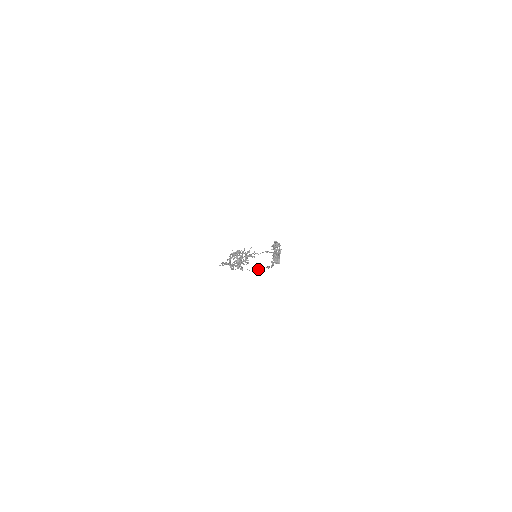
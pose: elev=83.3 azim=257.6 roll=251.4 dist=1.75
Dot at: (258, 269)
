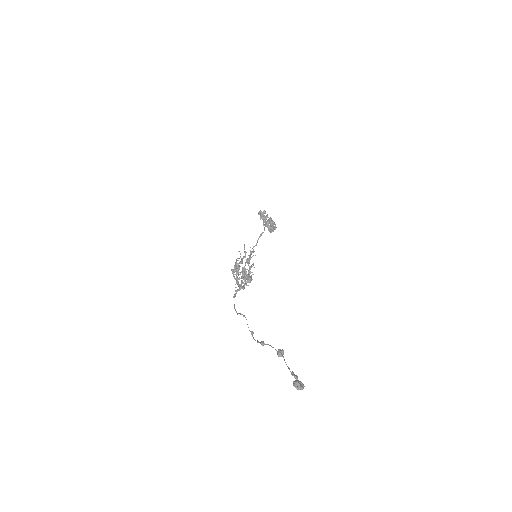
Dot at: (280, 352)
